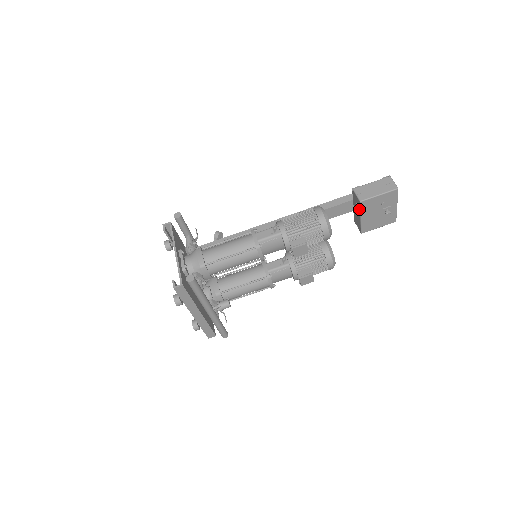
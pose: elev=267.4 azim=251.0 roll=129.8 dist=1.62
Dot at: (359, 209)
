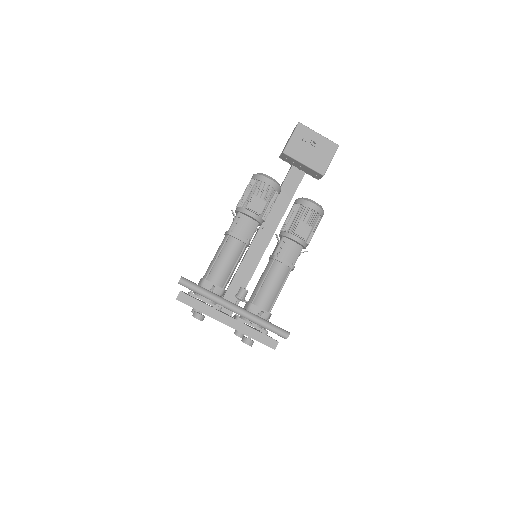
Dot at: (293, 159)
